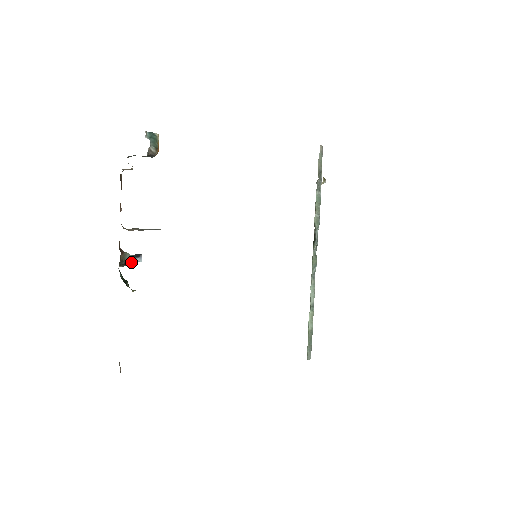
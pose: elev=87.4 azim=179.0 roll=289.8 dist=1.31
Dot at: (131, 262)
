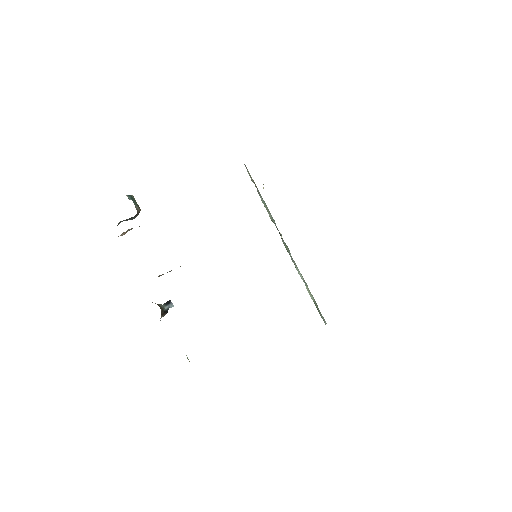
Dot at: (166, 310)
